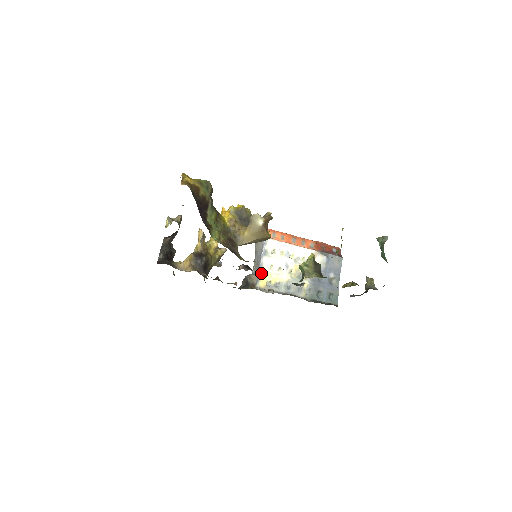
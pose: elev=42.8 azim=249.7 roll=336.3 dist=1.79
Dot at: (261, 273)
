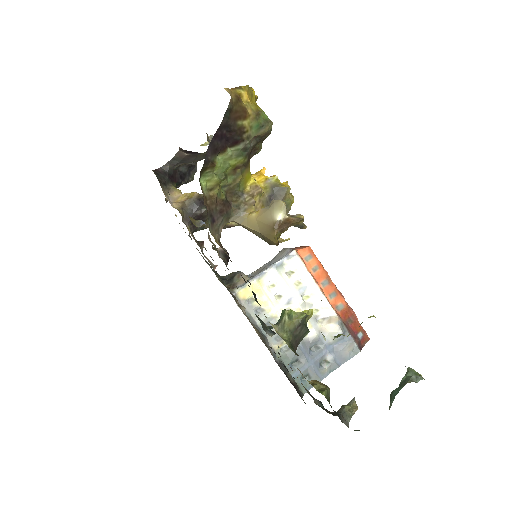
Dot at: (253, 282)
